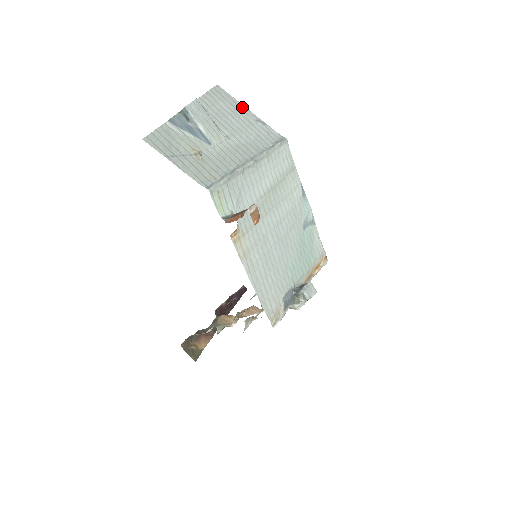
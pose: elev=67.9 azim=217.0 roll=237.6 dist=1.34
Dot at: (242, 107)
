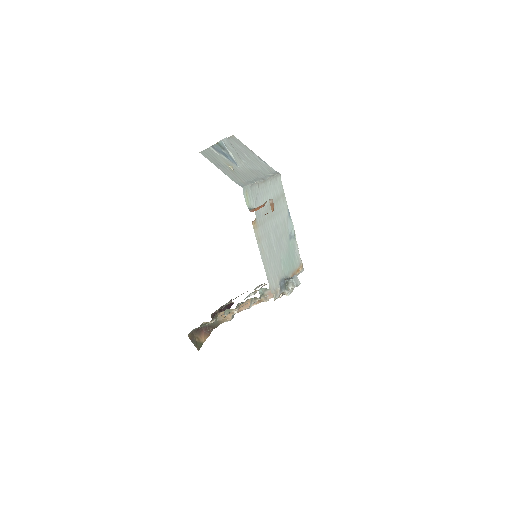
Dot at: (250, 150)
